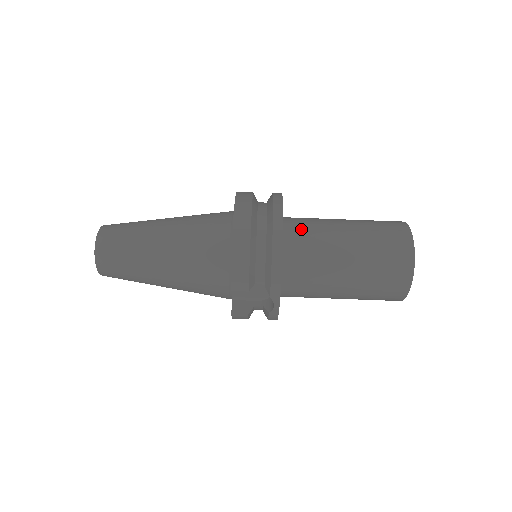
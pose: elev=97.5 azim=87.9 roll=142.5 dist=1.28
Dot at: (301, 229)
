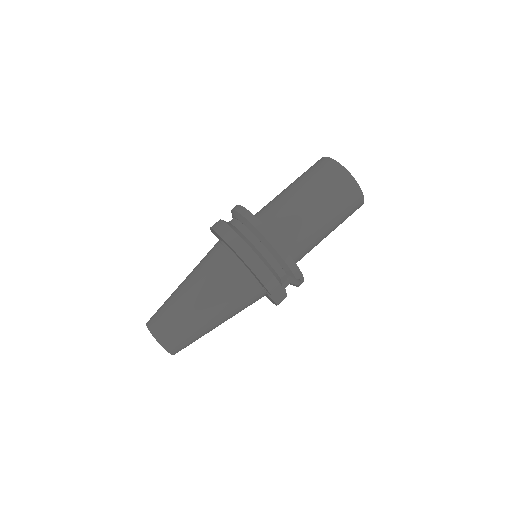
Dot at: (276, 220)
